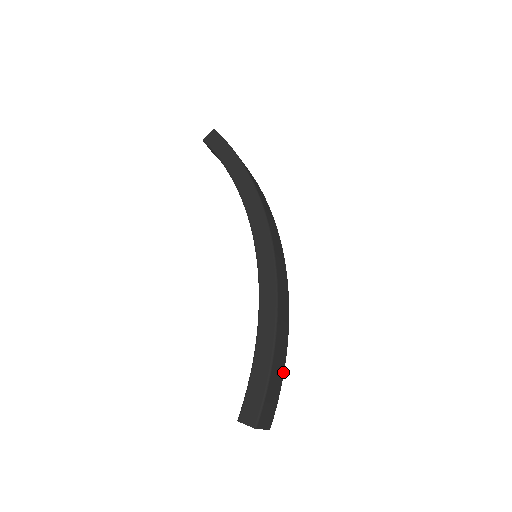
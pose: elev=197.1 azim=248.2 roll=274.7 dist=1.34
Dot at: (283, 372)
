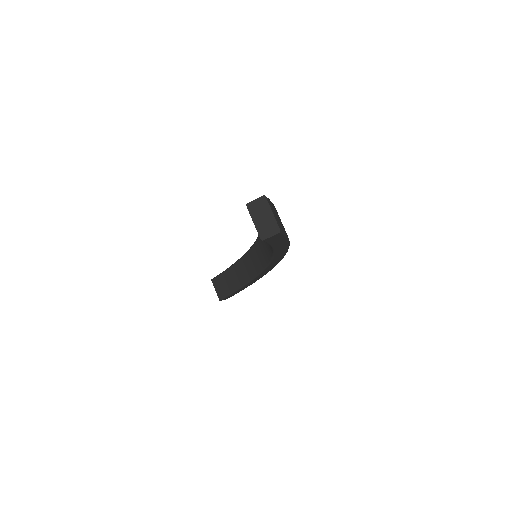
Dot at: occluded
